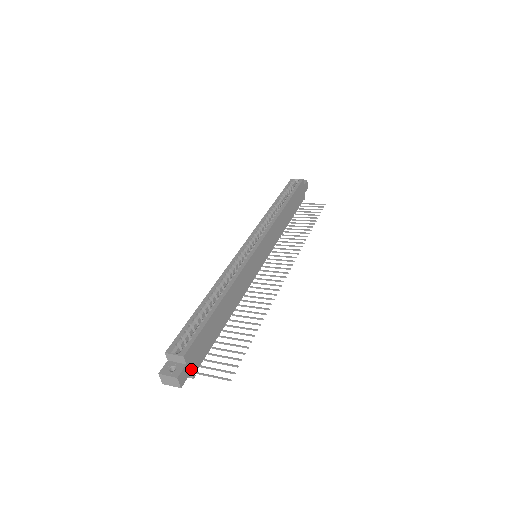
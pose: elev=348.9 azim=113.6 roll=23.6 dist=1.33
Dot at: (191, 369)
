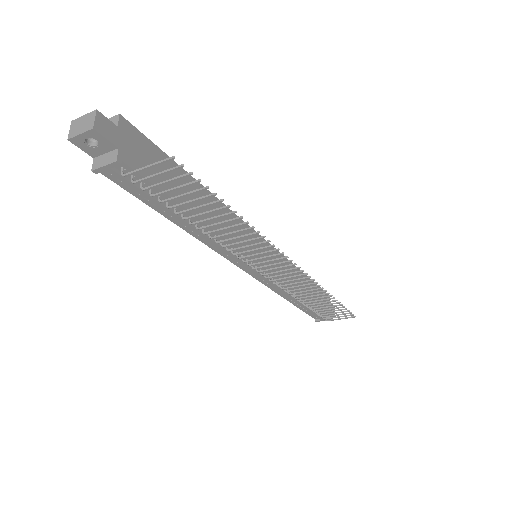
Dot at: (120, 146)
